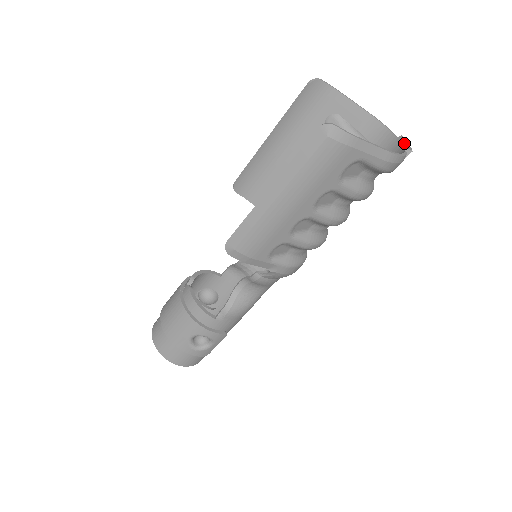
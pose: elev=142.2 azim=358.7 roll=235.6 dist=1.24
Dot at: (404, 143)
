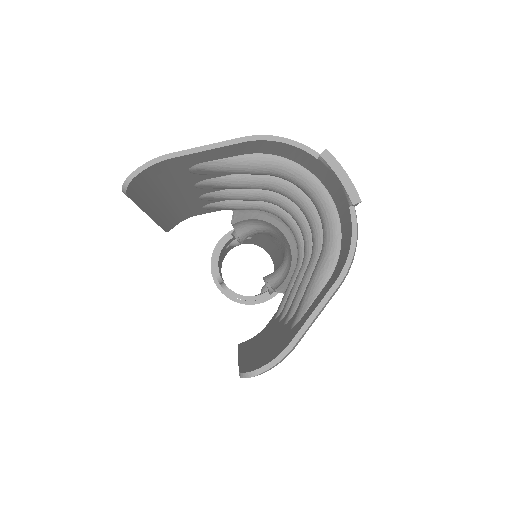
Dot at: (336, 178)
